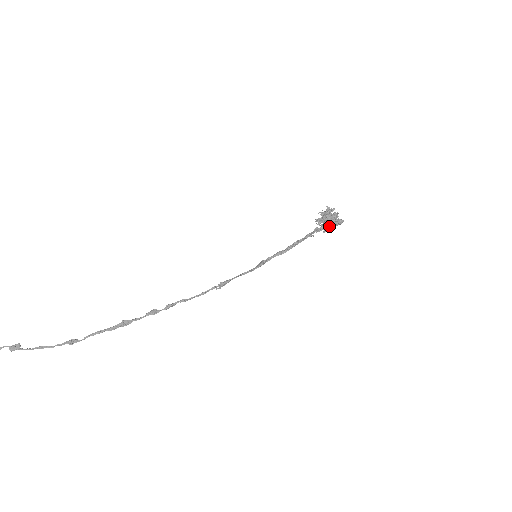
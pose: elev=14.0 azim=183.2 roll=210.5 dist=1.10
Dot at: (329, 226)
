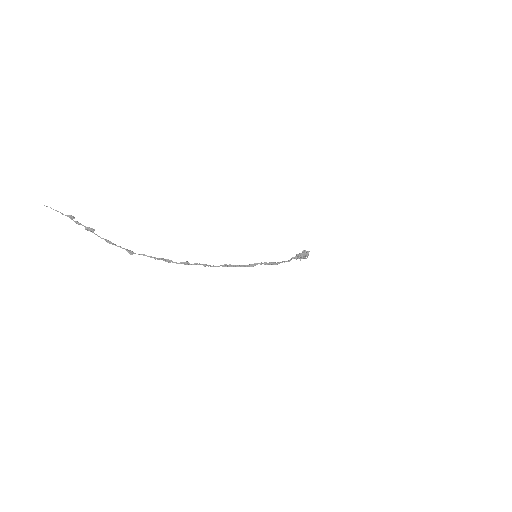
Dot at: occluded
